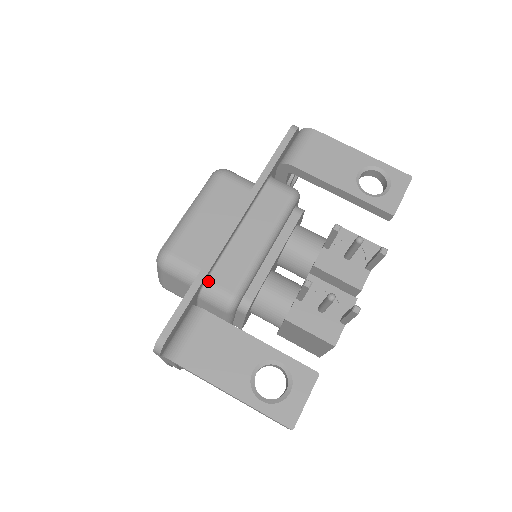
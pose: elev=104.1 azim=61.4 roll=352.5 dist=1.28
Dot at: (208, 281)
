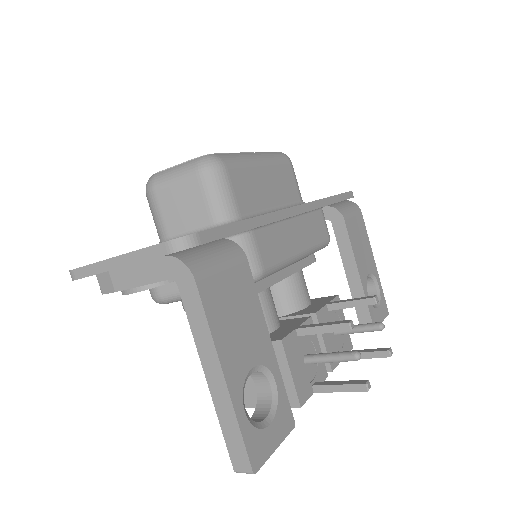
Dot at: (253, 232)
